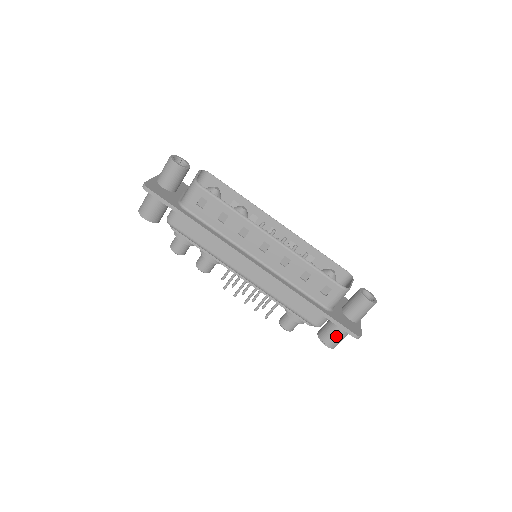
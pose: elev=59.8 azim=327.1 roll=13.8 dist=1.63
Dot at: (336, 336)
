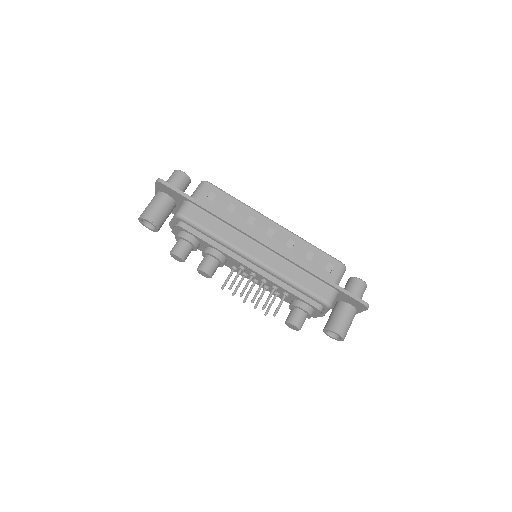
Dot at: (344, 321)
